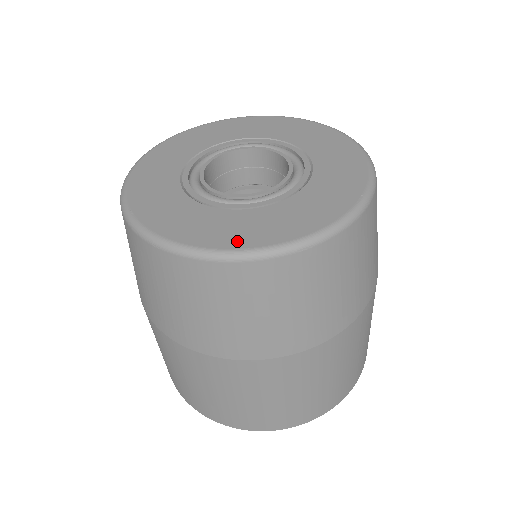
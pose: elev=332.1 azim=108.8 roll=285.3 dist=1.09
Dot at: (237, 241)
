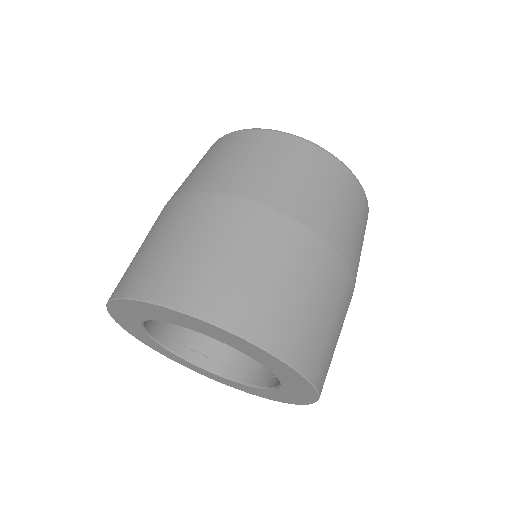
Dot at: occluded
